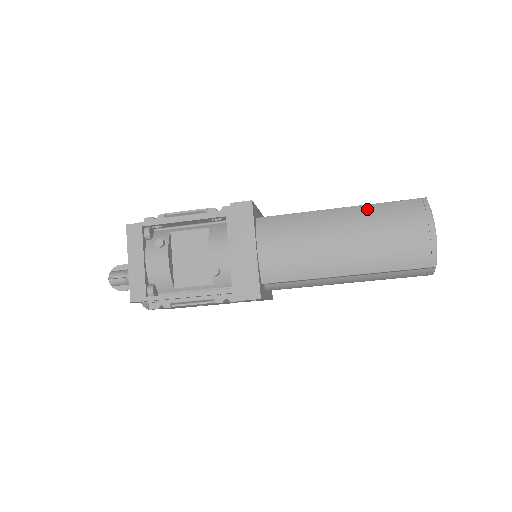
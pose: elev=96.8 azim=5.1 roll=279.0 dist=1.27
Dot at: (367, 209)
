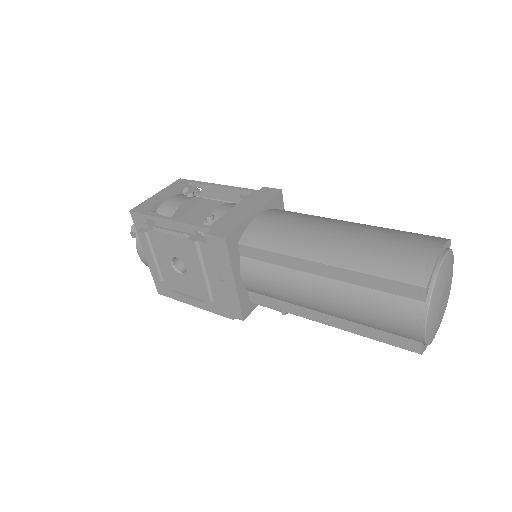
Dot at: (380, 227)
